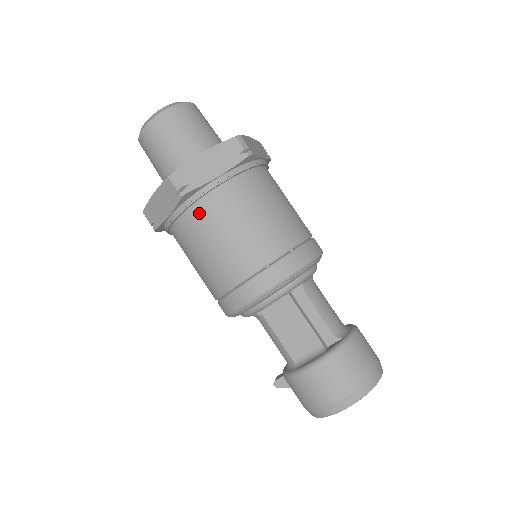
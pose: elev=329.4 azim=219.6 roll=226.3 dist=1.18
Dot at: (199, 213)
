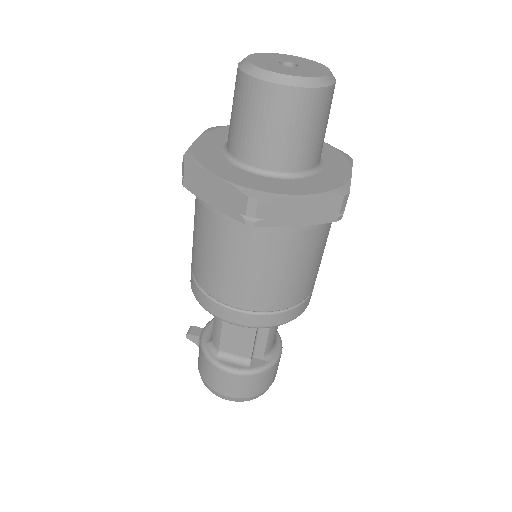
Dot at: (246, 236)
